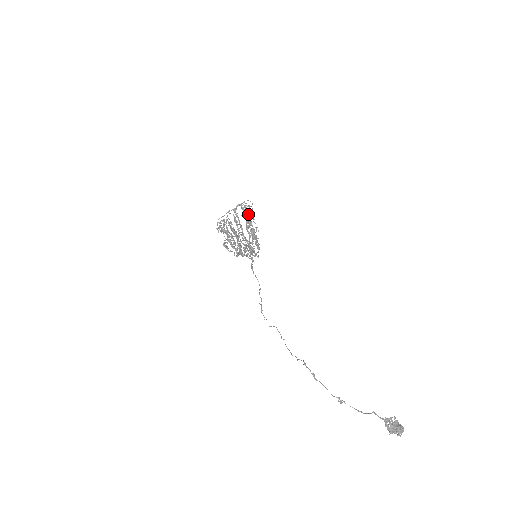
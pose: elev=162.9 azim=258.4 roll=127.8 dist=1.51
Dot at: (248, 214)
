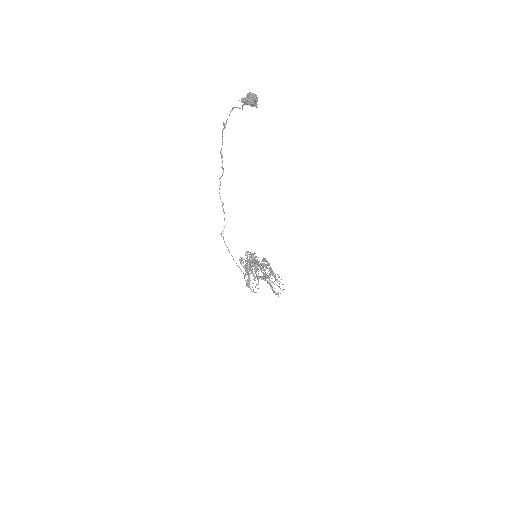
Dot at: (275, 275)
